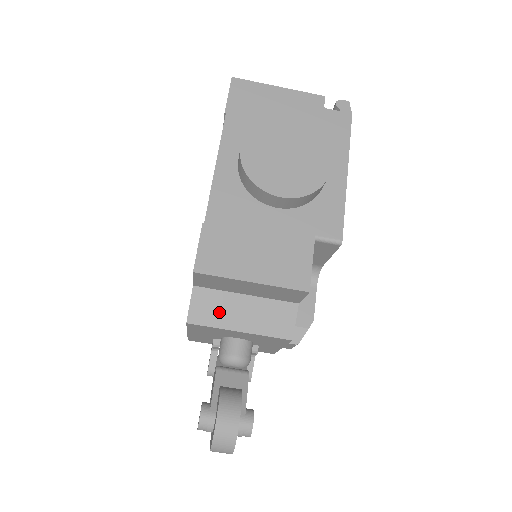
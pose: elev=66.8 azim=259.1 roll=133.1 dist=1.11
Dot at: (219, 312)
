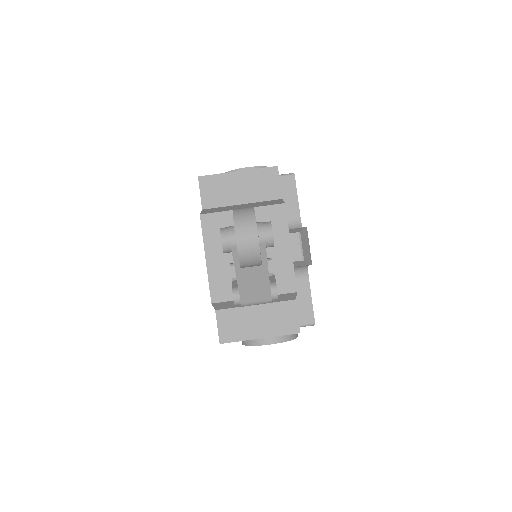
Dot at: (224, 209)
